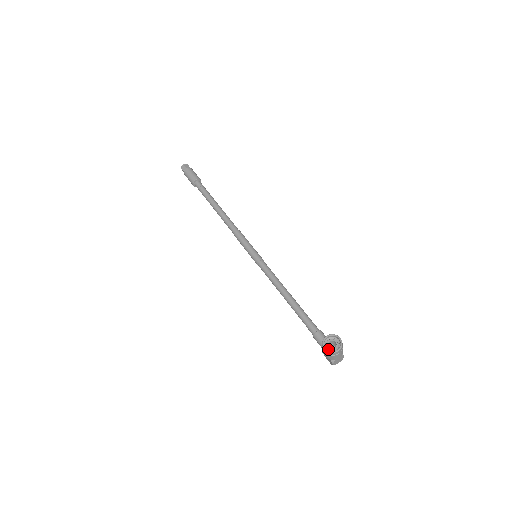
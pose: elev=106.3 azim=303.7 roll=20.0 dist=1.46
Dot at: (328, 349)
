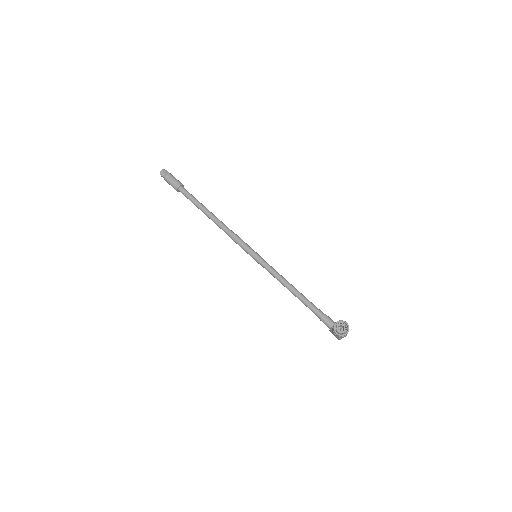
Dot at: (338, 333)
